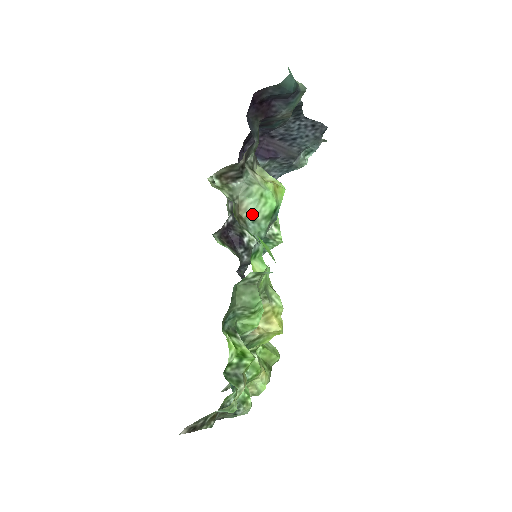
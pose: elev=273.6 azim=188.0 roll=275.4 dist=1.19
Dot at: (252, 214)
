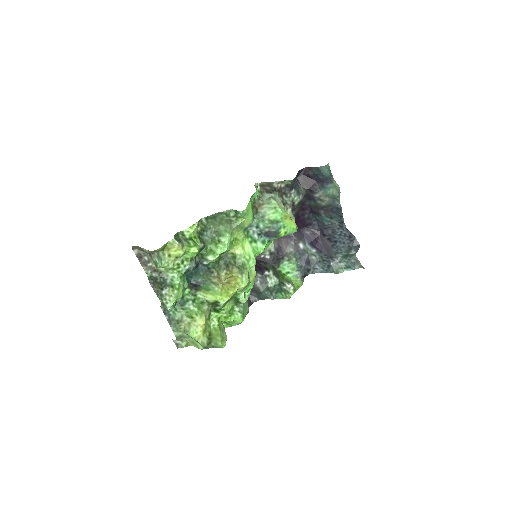
Dot at: (264, 213)
